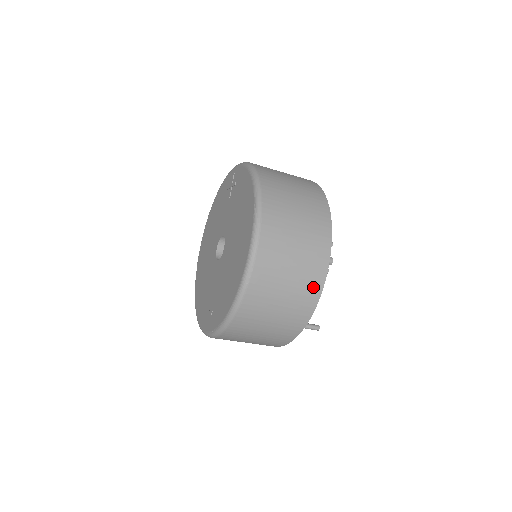
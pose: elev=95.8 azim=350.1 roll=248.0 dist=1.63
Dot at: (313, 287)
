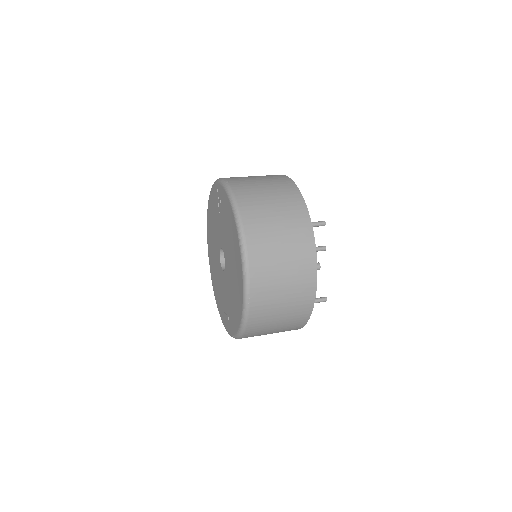
Dot at: (307, 293)
